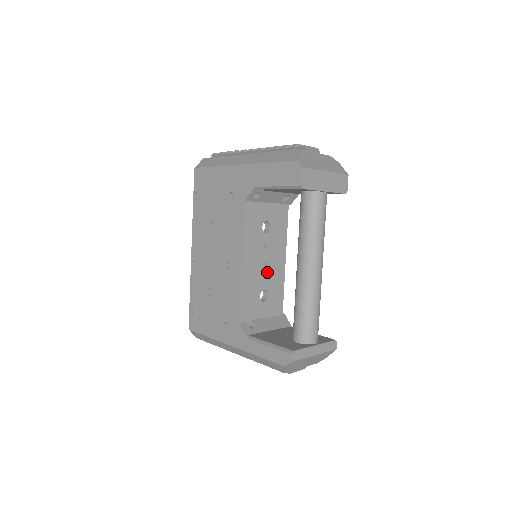
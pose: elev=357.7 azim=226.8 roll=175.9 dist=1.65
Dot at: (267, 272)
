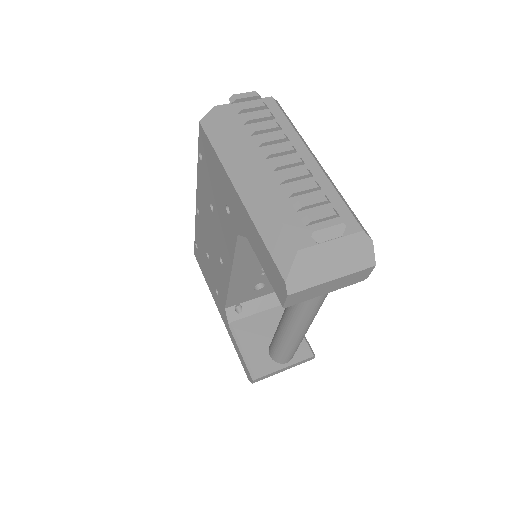
Dot at: occluded
